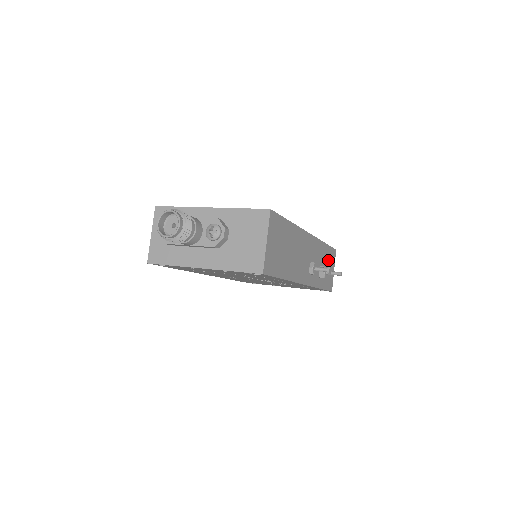
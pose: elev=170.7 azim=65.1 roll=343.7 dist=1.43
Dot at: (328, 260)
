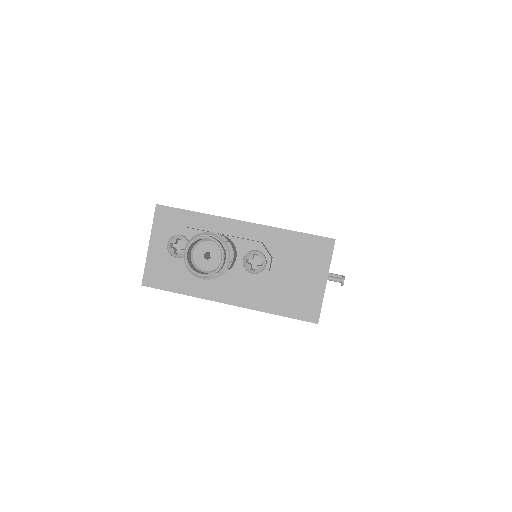
Dot at: occluded
